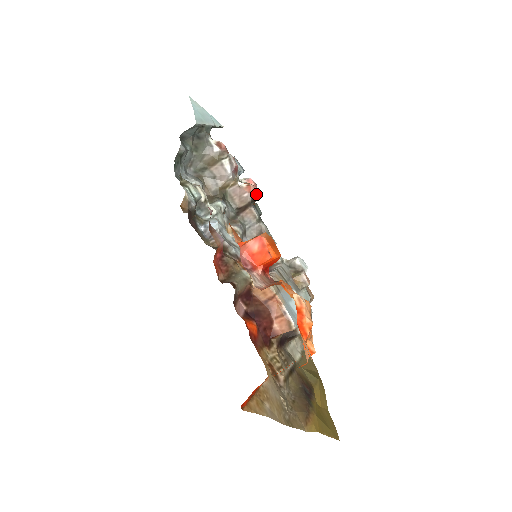
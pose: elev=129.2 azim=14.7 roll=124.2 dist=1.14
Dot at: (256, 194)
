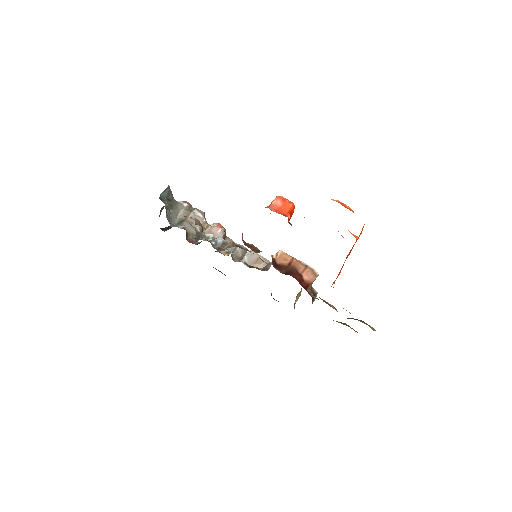
Dot at: (225, 230)
